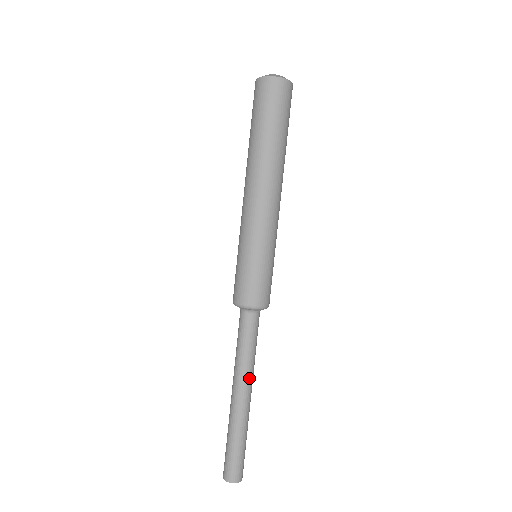
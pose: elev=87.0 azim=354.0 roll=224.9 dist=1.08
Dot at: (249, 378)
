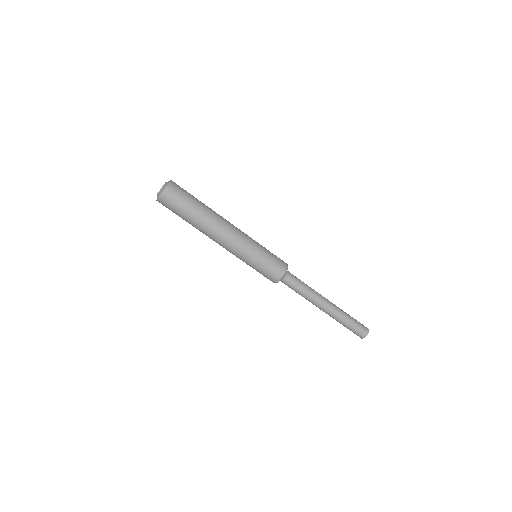
Dot at: (318, 298)
